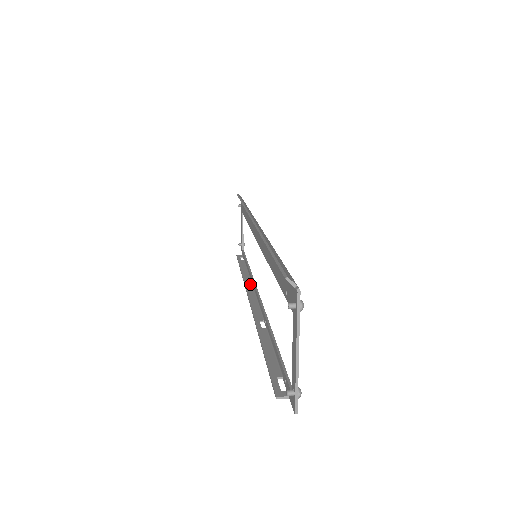
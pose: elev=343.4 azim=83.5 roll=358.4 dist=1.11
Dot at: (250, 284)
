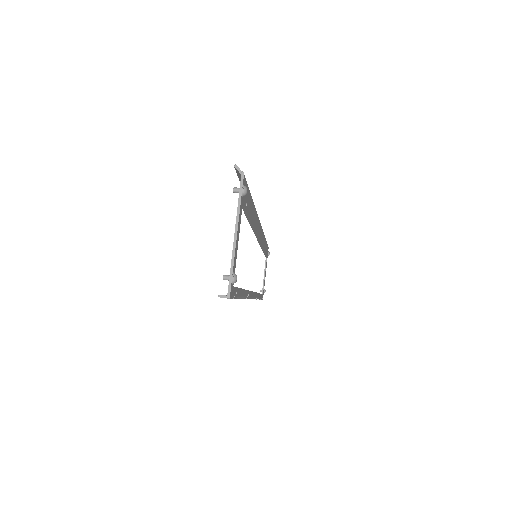
Dot at: occluded
